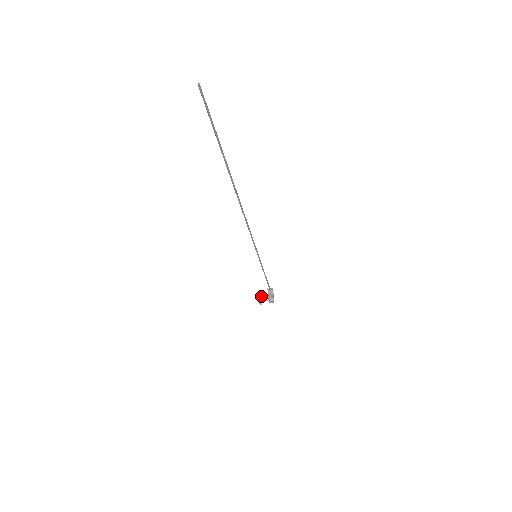
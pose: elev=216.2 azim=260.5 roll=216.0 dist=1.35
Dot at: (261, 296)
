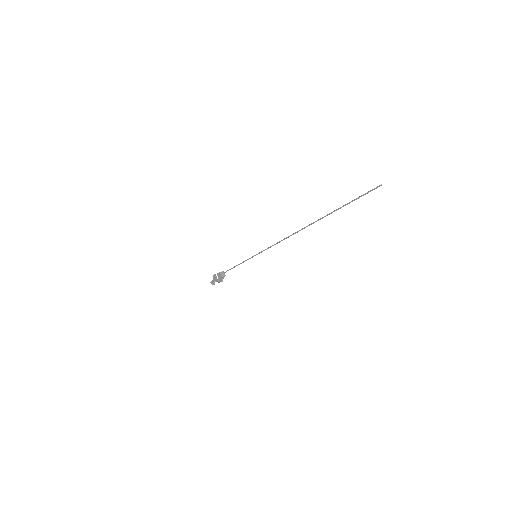
Dot at: (216, 278)
